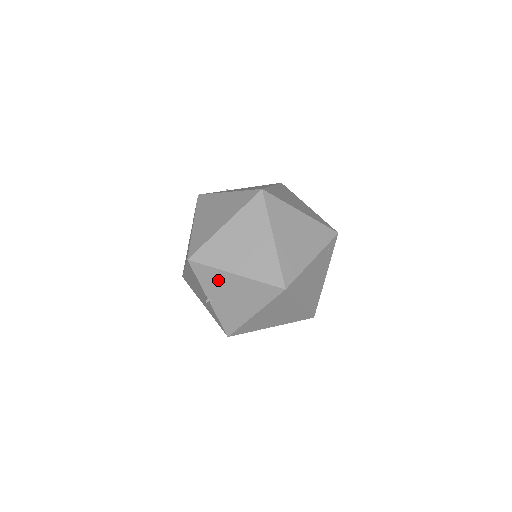
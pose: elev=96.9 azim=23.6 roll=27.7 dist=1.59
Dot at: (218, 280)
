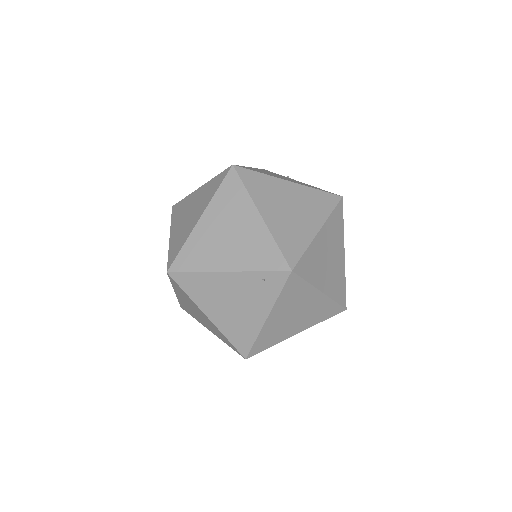
Dot at: occluded
